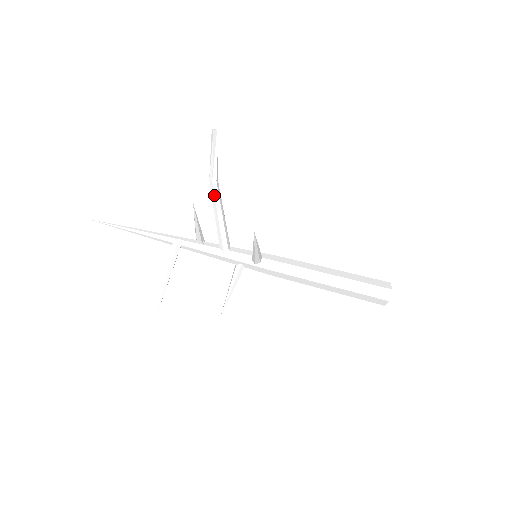
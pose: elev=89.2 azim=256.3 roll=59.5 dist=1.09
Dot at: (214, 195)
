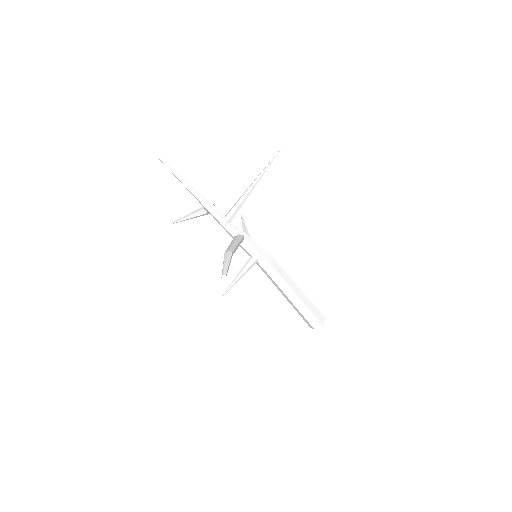
Dot at: occluded
